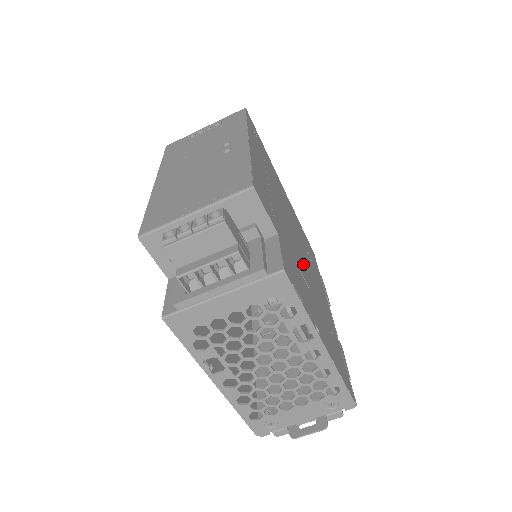
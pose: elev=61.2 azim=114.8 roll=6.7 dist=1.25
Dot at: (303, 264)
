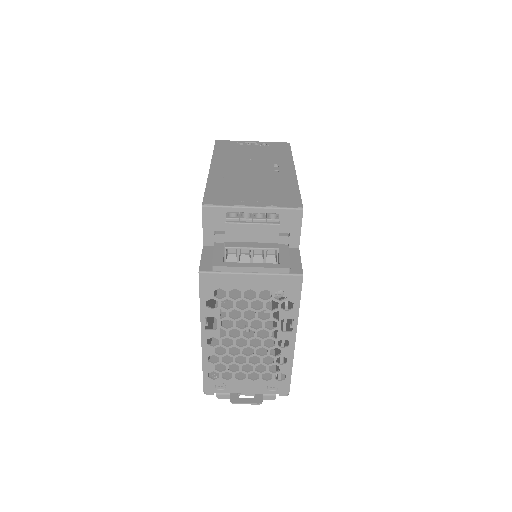
Dot at: occluded
